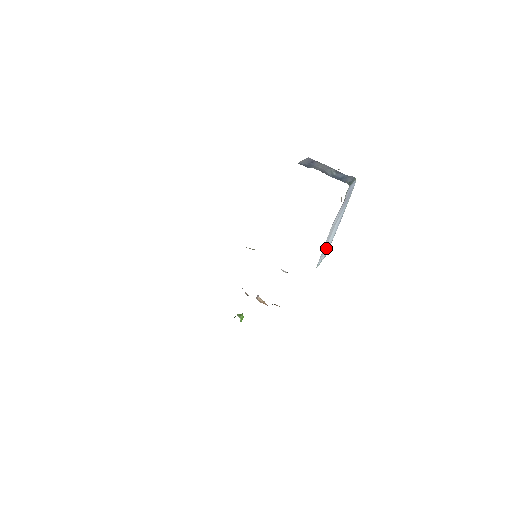
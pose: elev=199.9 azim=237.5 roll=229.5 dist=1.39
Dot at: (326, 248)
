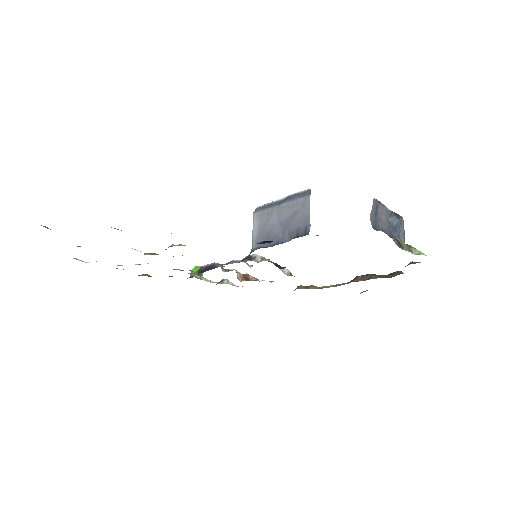
Dot at: occluded
